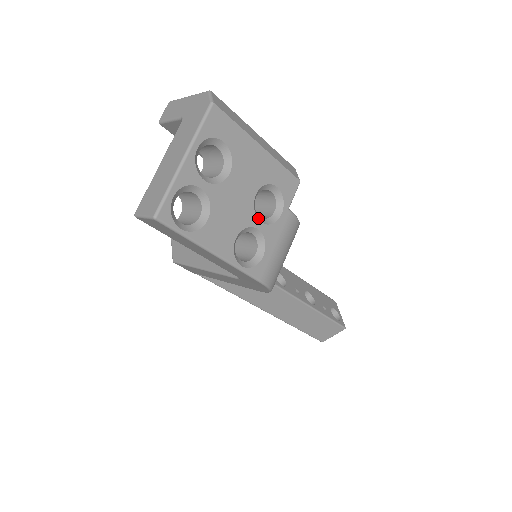
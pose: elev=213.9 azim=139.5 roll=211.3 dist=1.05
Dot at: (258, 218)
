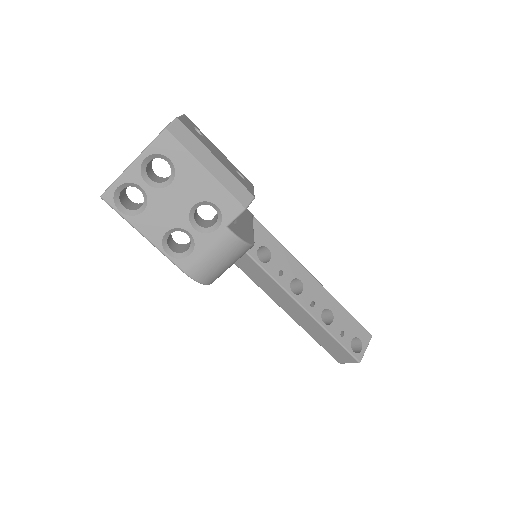
Dot at: (193, 224)
